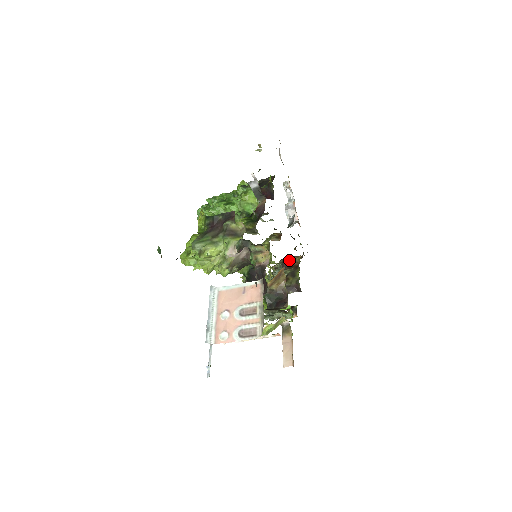
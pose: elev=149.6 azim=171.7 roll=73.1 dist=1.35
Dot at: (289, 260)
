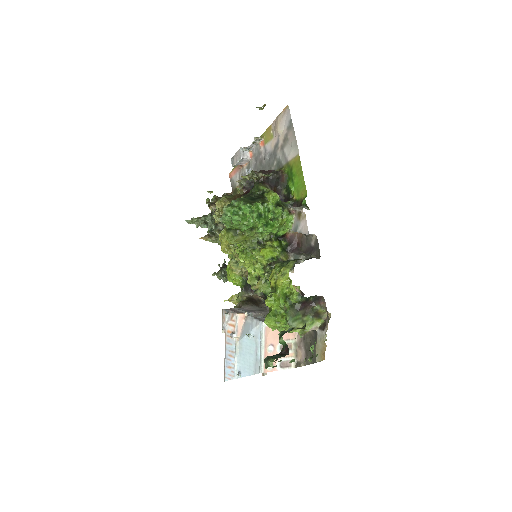
Dot at: occluded
